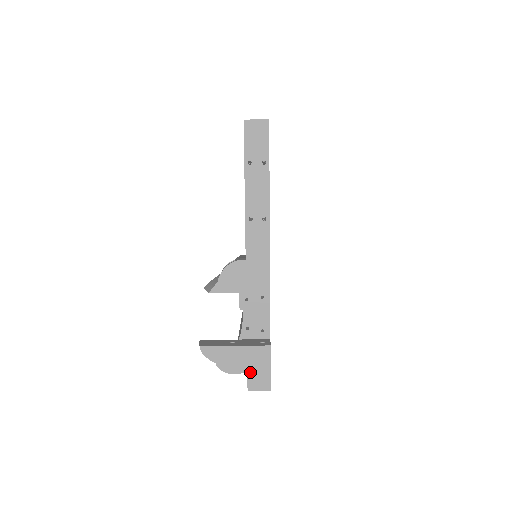
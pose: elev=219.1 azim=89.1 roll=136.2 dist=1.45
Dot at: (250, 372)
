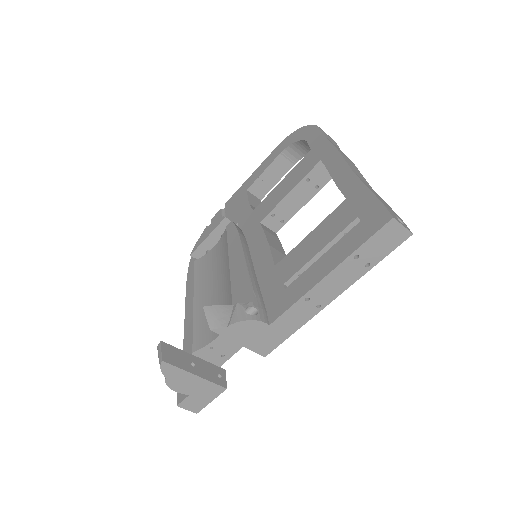
Dot at: (191, 396)
